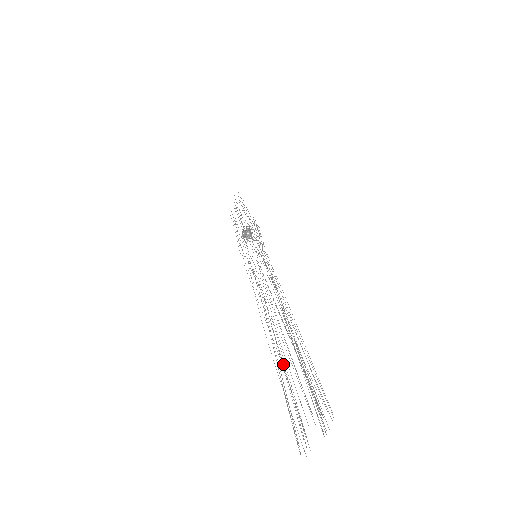
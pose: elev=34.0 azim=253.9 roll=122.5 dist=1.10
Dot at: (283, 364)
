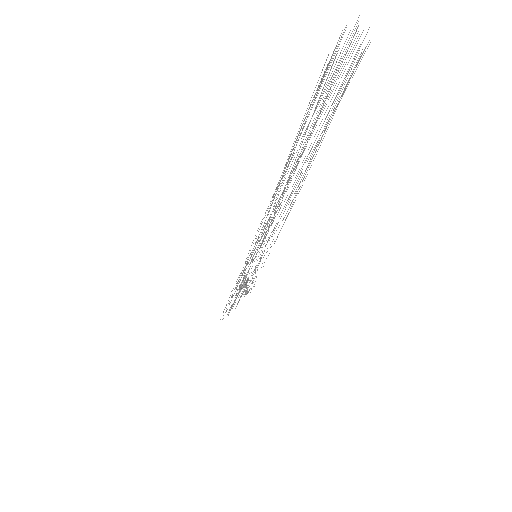
Dot at: occluded
